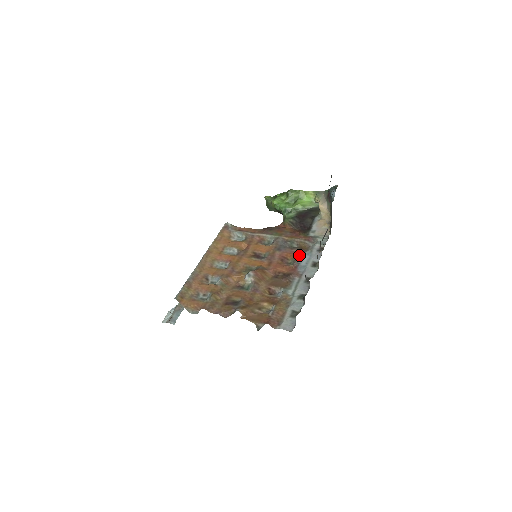
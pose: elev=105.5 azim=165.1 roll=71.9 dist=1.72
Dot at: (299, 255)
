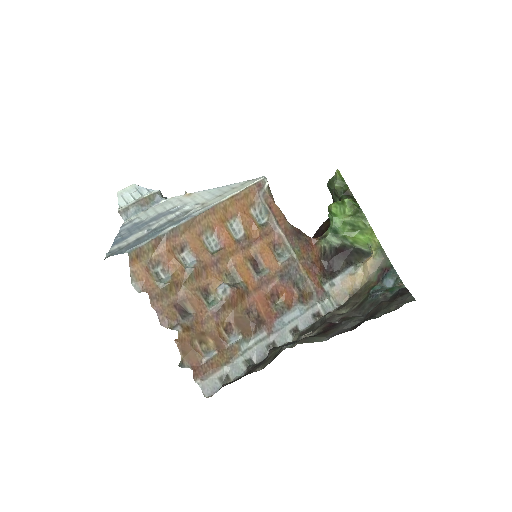
Dot at: (293, 303)
